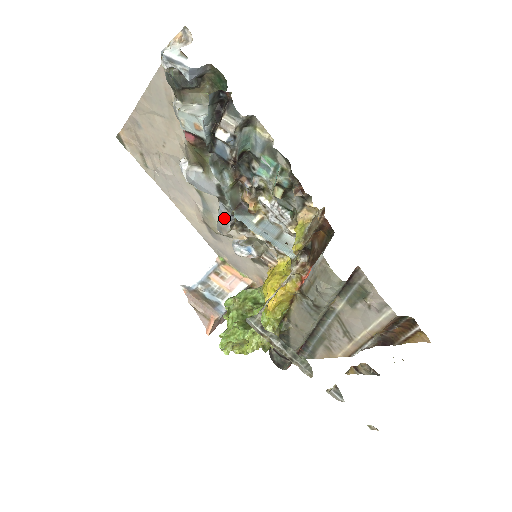
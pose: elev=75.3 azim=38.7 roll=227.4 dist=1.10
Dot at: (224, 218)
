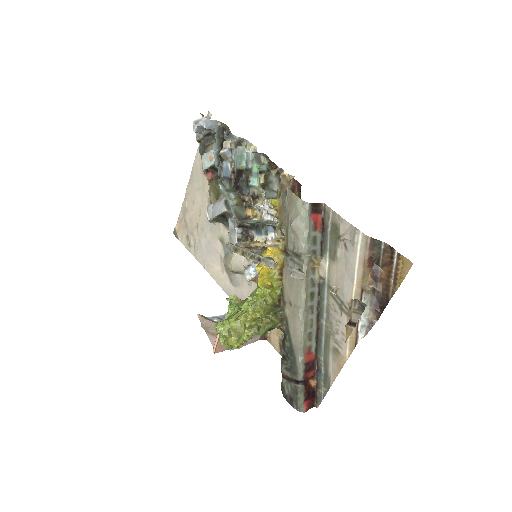
Dot at: (232, 233)
